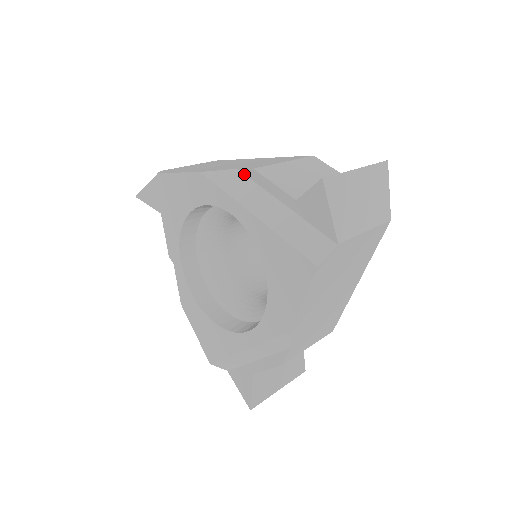
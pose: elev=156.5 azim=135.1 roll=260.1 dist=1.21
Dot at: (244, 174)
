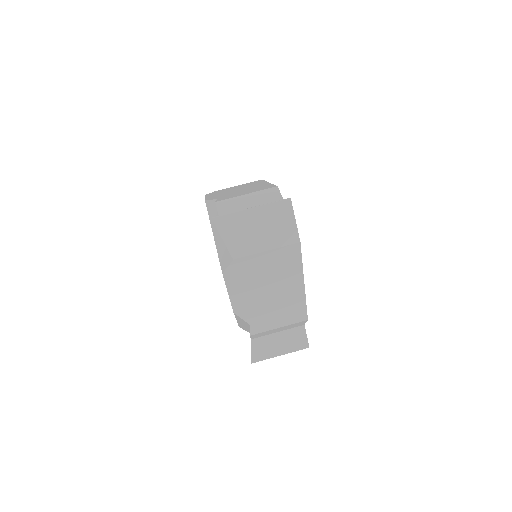
Dot at: occluded
